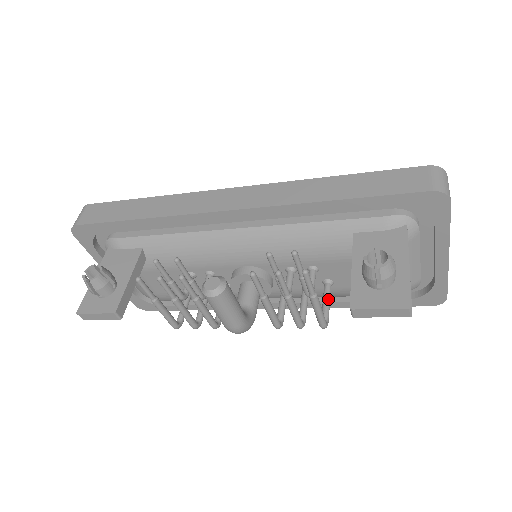
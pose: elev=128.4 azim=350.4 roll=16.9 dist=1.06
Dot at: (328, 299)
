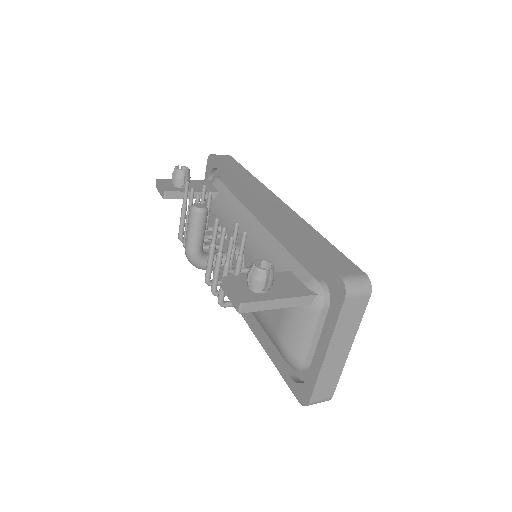
Dot at: occluded
